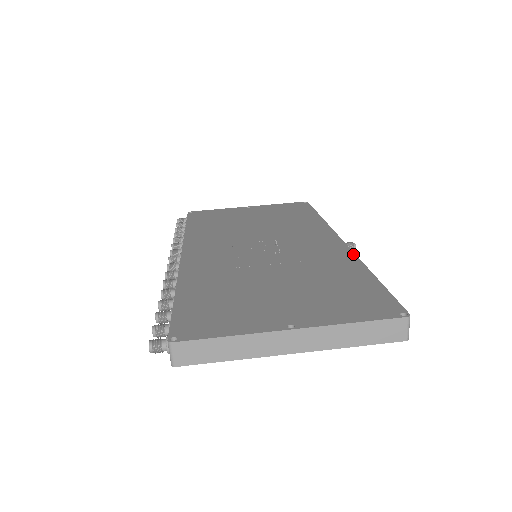
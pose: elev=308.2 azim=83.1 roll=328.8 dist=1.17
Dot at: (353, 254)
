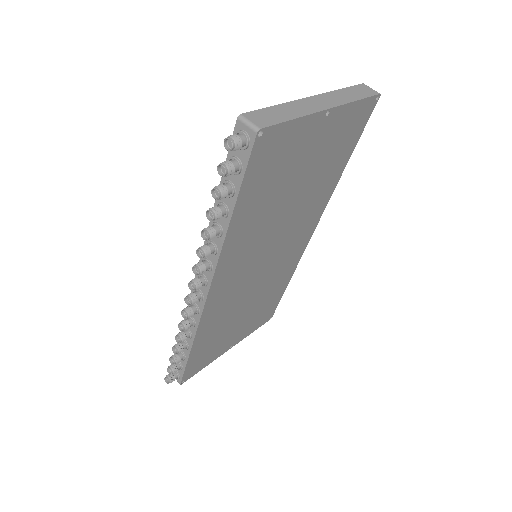
Dot at: occluded
